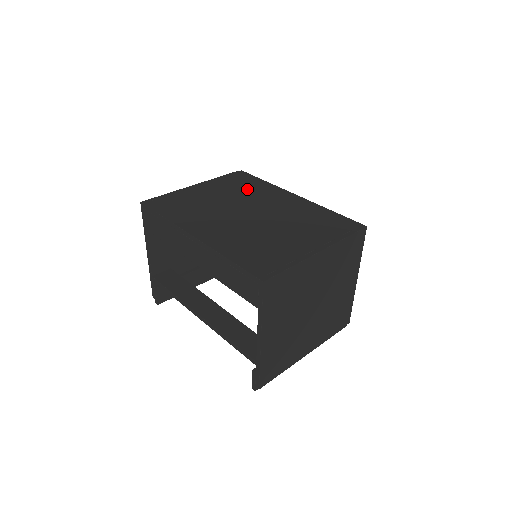
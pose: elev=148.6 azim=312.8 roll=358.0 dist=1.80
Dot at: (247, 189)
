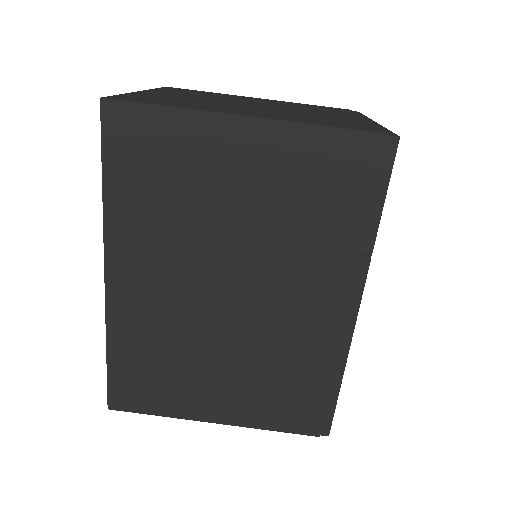
Dot at: (312, 224)
